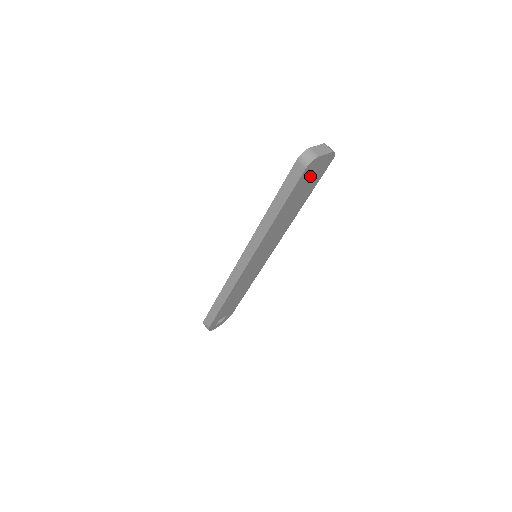
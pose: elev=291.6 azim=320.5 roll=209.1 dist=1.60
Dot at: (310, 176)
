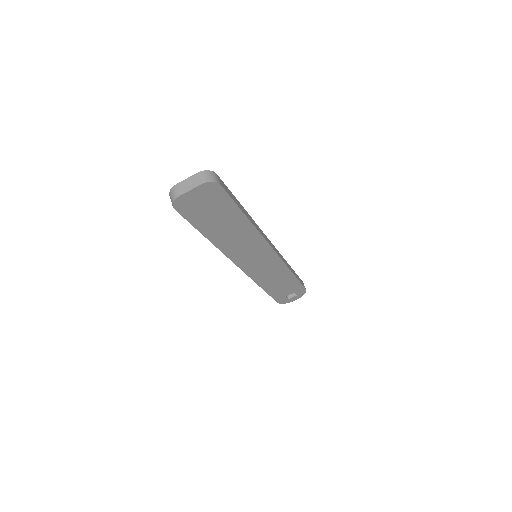
Dot at: (202, 207)
